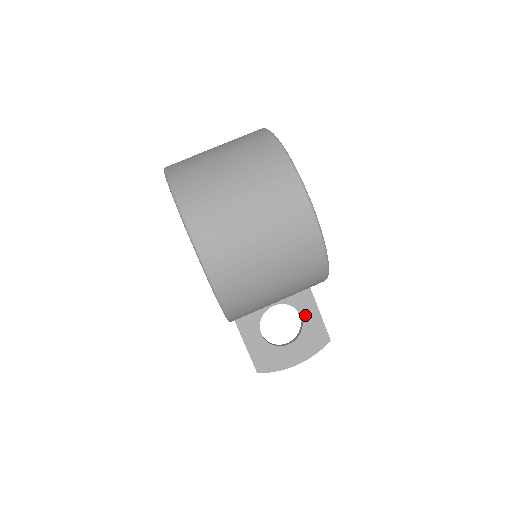
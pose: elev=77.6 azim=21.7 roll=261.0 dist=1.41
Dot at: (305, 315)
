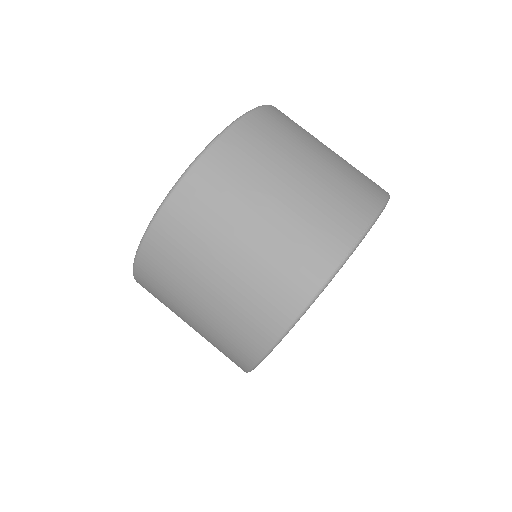
Dot at: occluded
